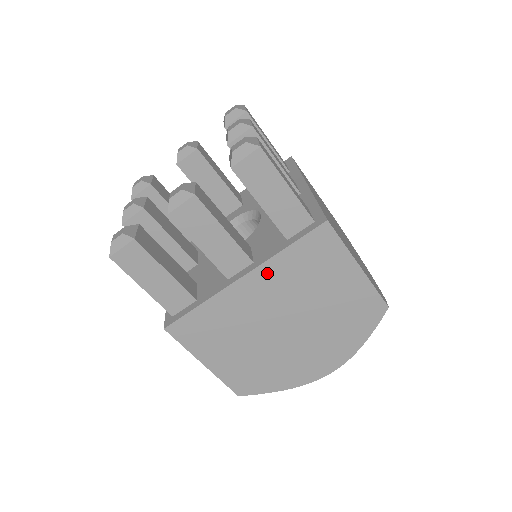
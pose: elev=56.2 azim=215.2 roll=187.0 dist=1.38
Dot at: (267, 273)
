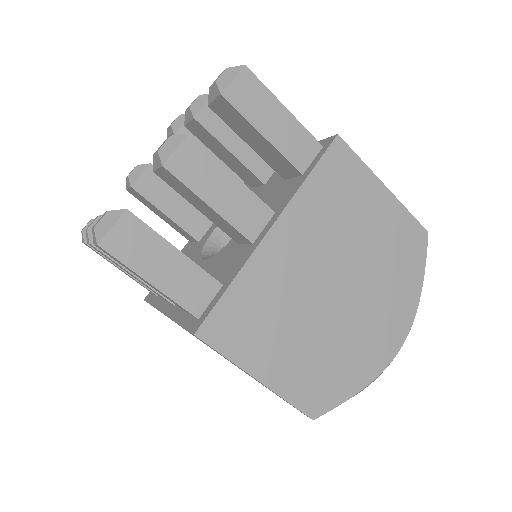
Dot at: (297, 216)
